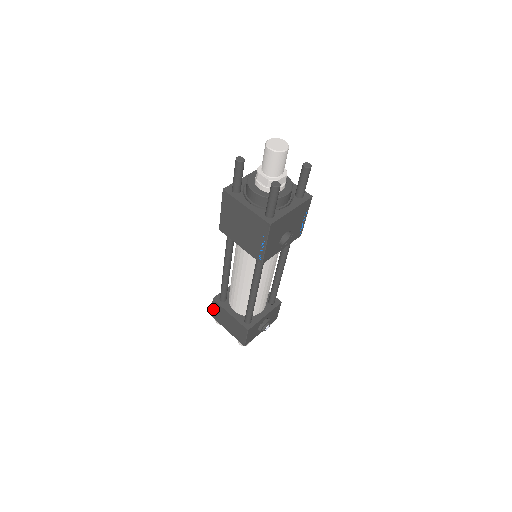
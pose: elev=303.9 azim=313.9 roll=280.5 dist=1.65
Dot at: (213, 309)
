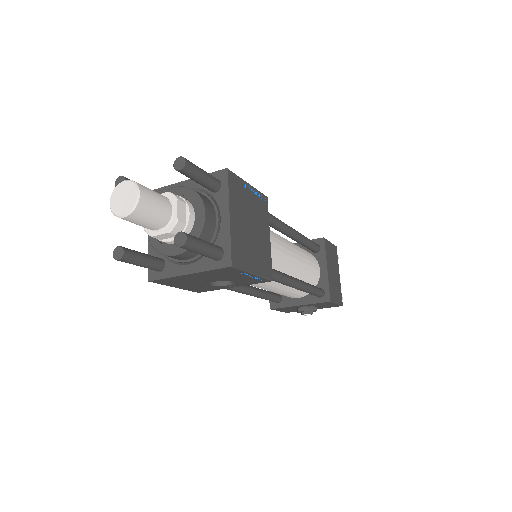
Dot at: occluded
